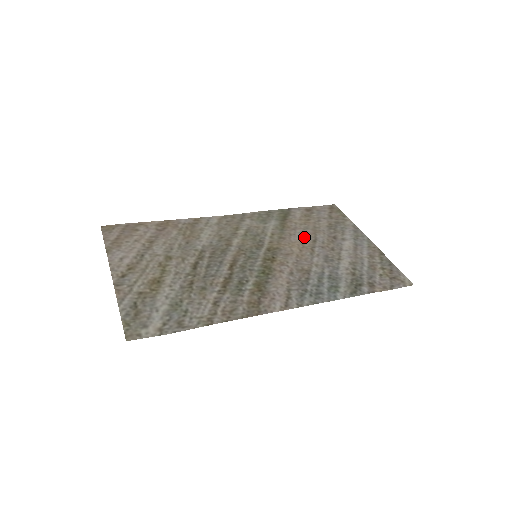
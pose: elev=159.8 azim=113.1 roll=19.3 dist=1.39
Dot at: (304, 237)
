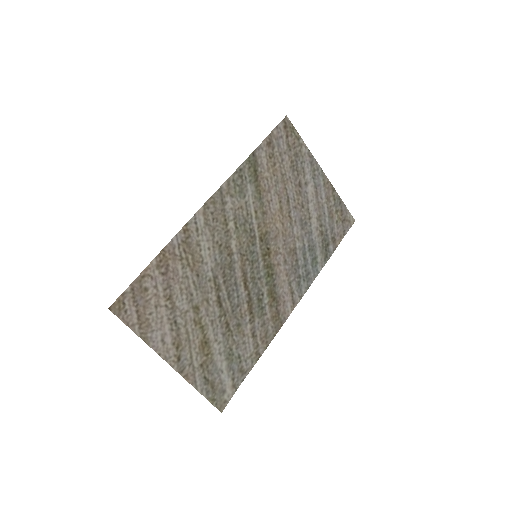
Dot at: (280, 200)
